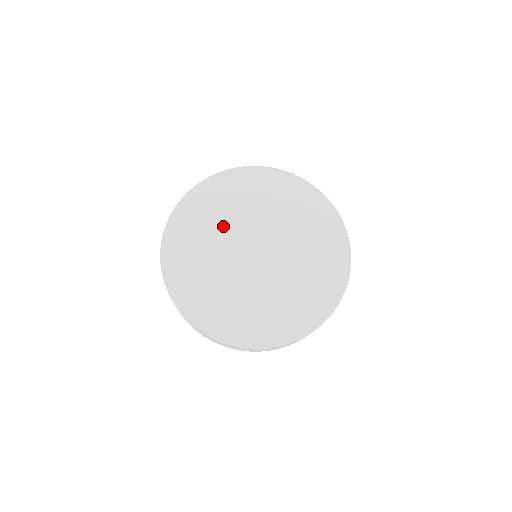
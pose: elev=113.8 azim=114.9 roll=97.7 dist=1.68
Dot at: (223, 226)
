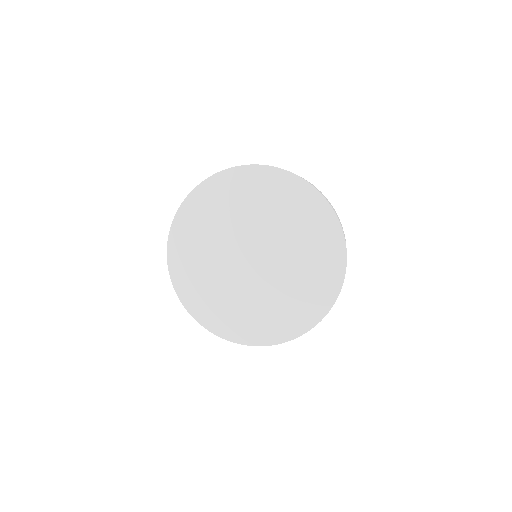
Dot at: (216, 241)
